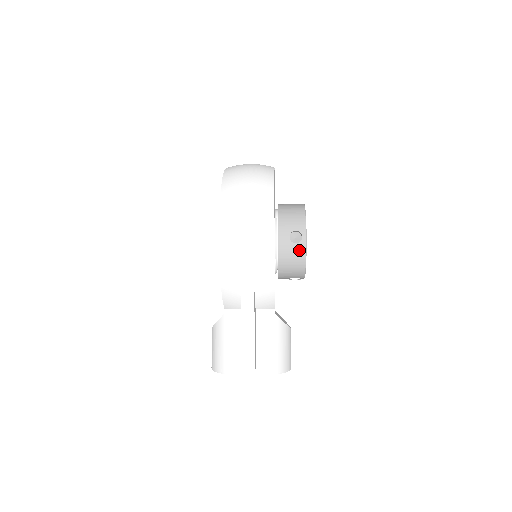
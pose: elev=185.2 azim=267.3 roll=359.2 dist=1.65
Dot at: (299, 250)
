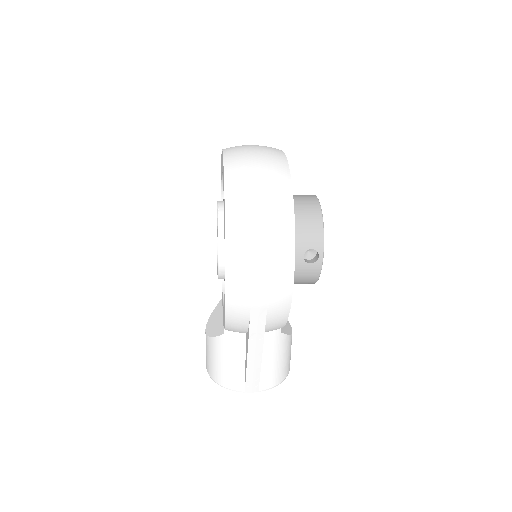
Dot at: (313, 270)
